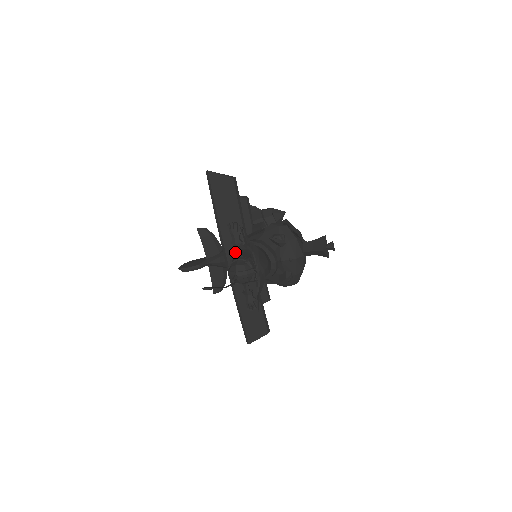
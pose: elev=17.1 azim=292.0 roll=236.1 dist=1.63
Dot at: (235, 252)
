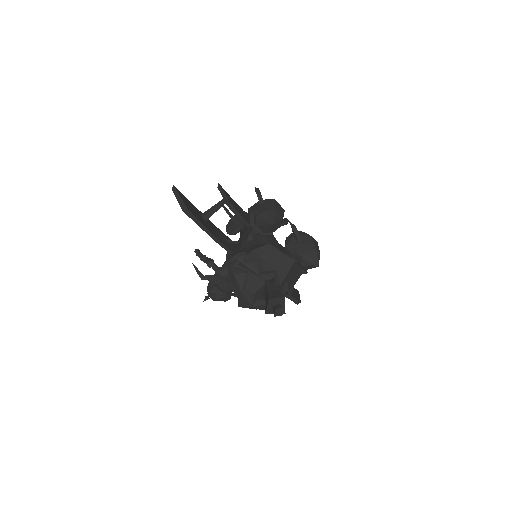
Dot at: occluded
